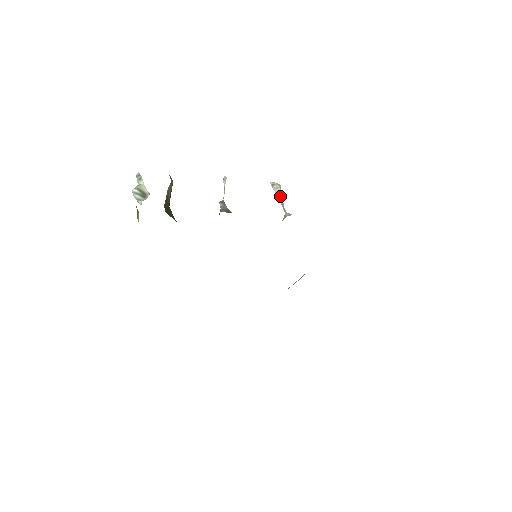
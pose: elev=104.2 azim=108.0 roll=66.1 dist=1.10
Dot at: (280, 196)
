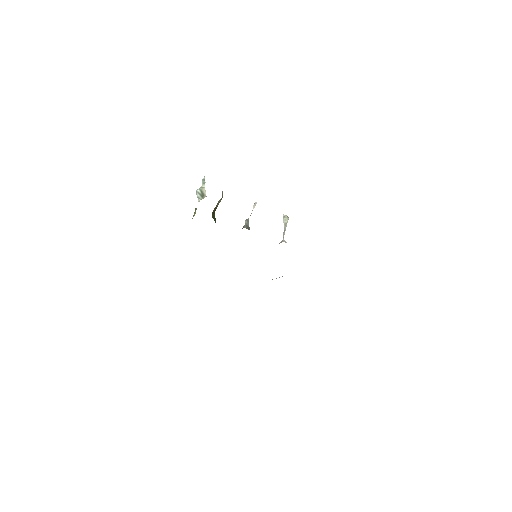
Dot at: (285, 226)
